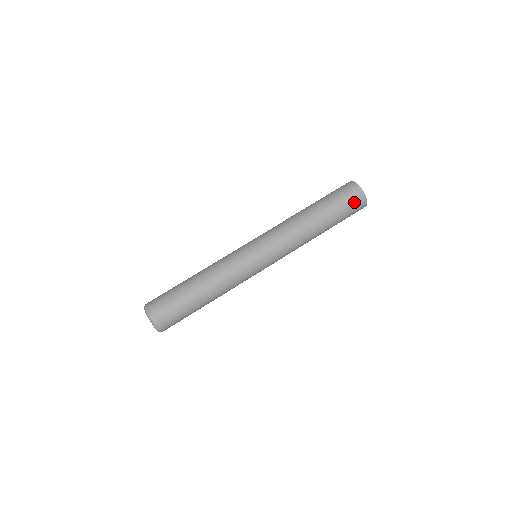
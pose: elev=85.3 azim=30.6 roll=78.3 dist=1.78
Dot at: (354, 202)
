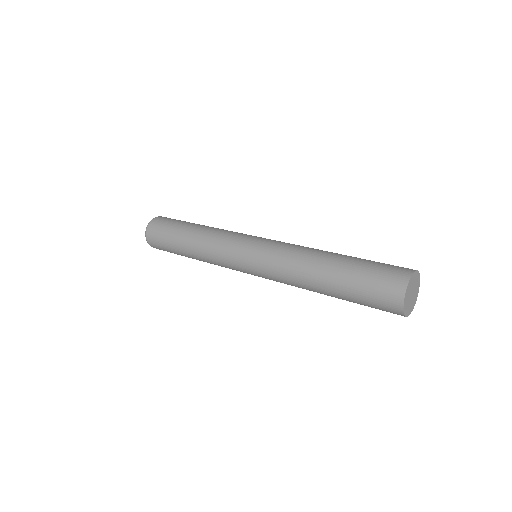
Dot at: (382, 303)
